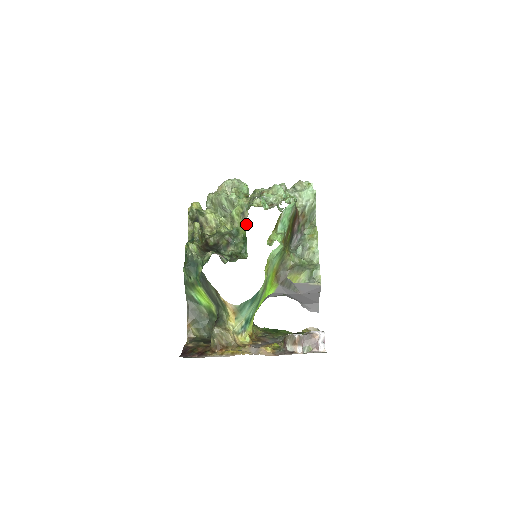
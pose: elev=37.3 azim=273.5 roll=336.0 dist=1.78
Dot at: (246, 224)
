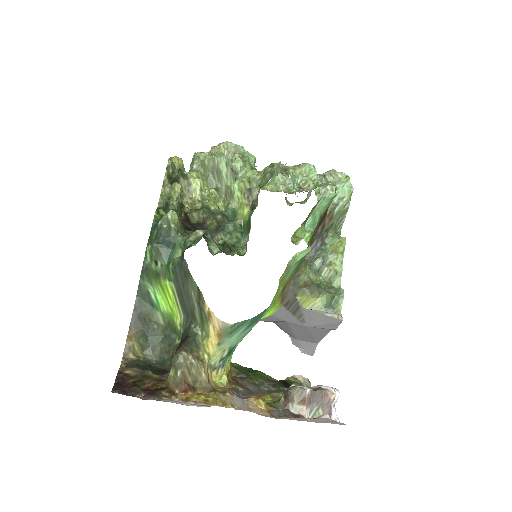
Dot at: (252, 206)
